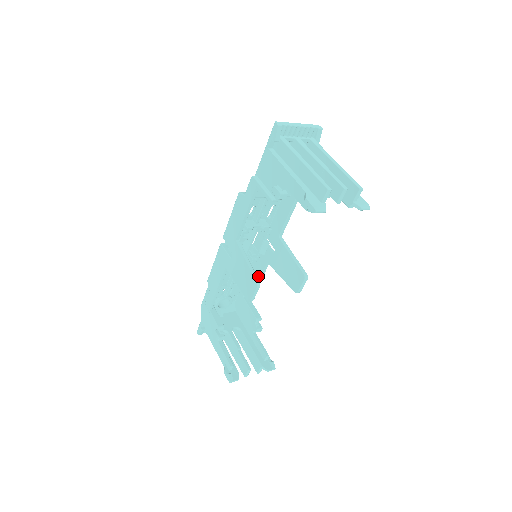
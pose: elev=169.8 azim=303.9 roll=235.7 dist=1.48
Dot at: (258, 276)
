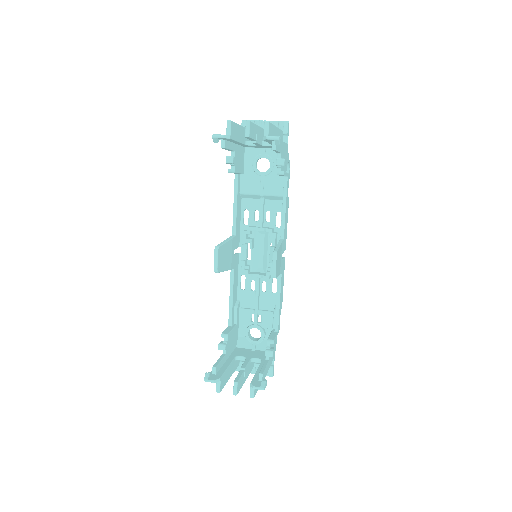
Dot at: (277, 295)
